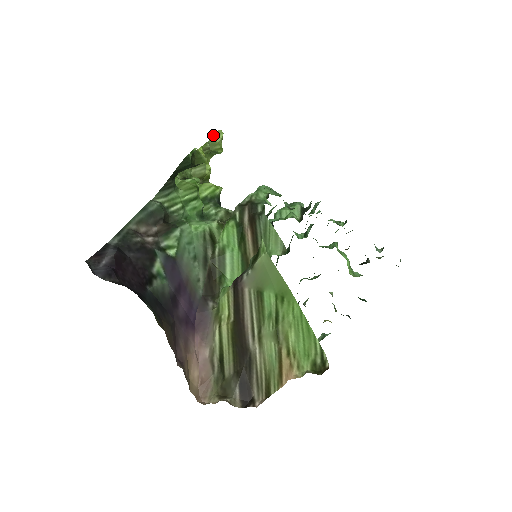
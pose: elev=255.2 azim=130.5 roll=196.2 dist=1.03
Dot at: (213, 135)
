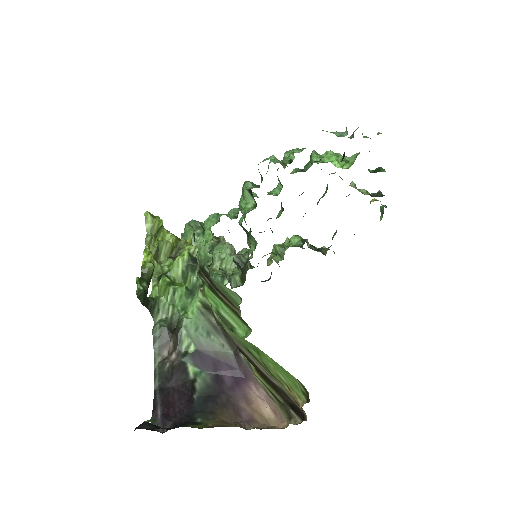
Dot at: (145, 224)
